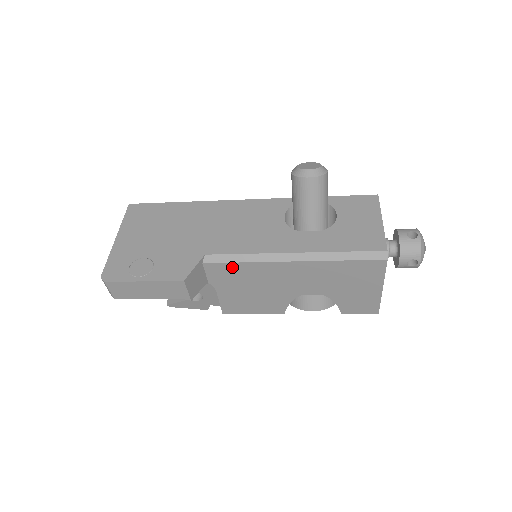
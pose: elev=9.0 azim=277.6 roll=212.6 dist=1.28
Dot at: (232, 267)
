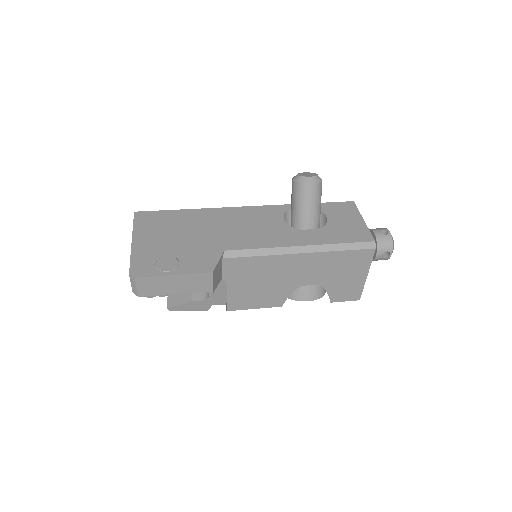
Dot at: (248, 261)
